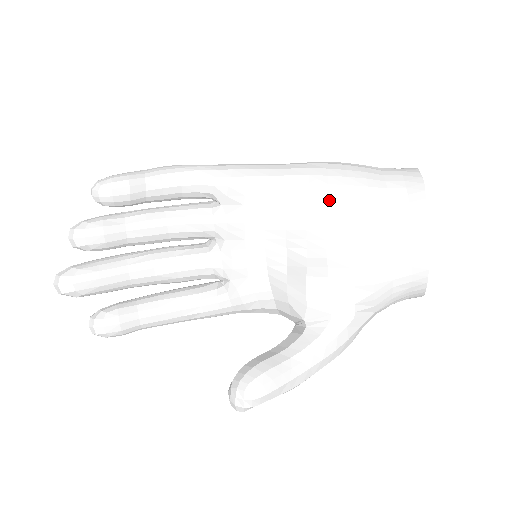
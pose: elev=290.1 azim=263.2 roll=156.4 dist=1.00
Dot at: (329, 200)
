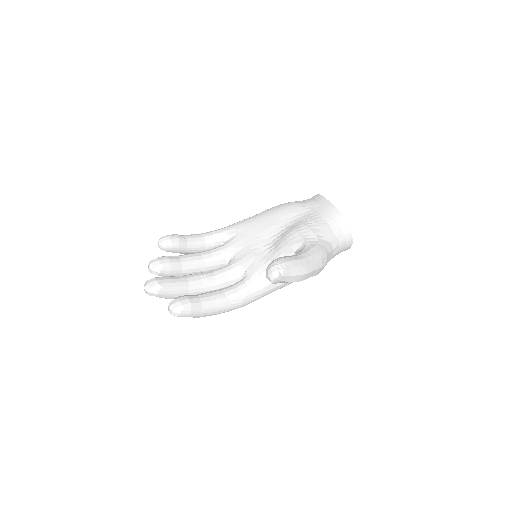
Dot at: (278, 210)
